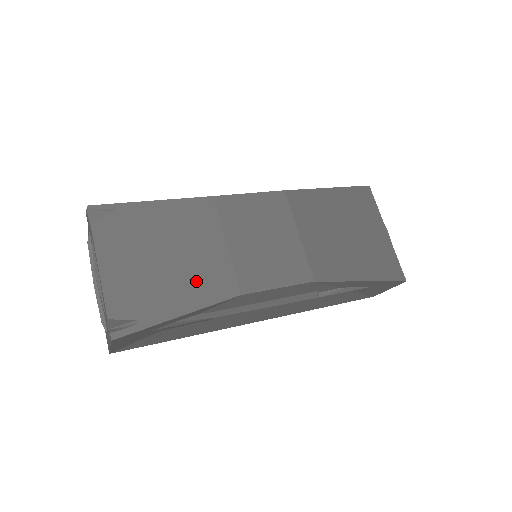
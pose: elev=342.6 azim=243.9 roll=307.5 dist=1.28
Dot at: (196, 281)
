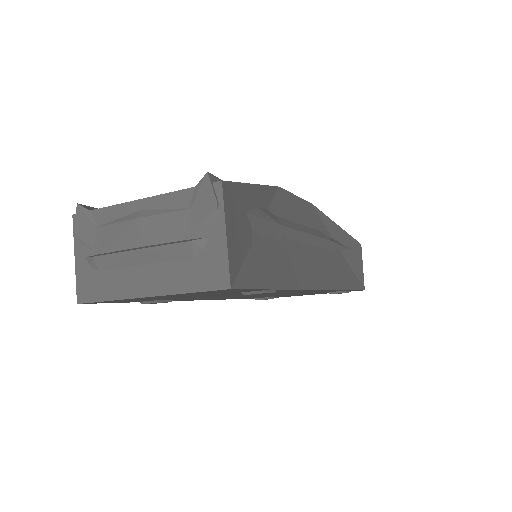
Dot at: occluded
